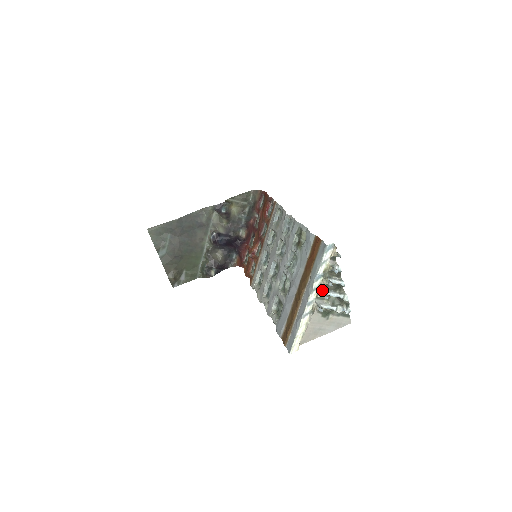
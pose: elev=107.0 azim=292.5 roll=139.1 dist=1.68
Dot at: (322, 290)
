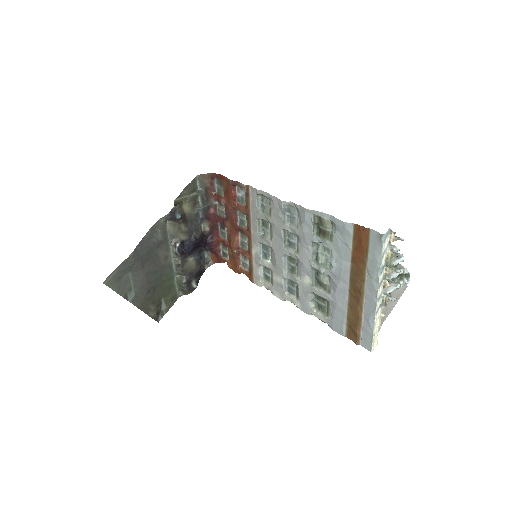
Dot at: occluded
